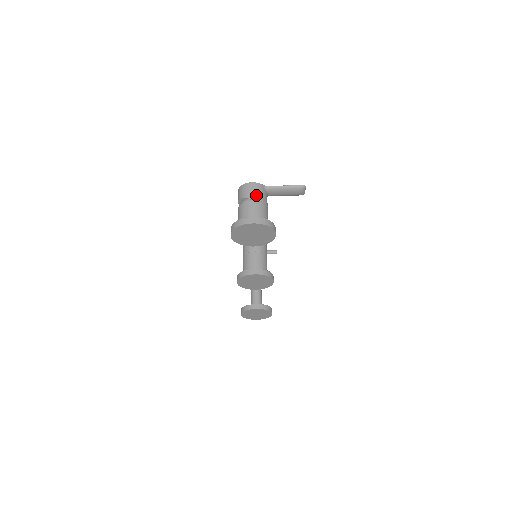
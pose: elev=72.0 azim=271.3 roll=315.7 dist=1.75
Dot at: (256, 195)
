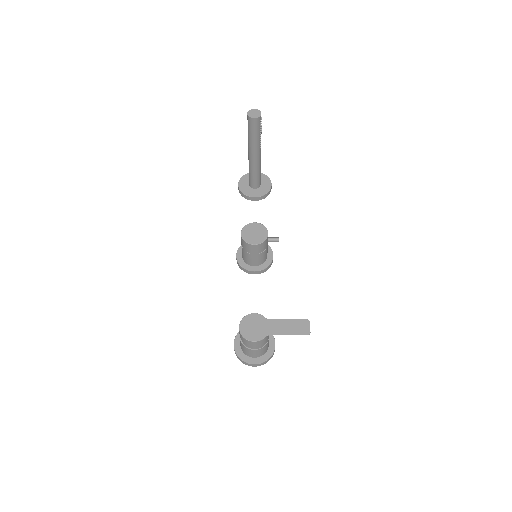
Dot at: (258, 347)
